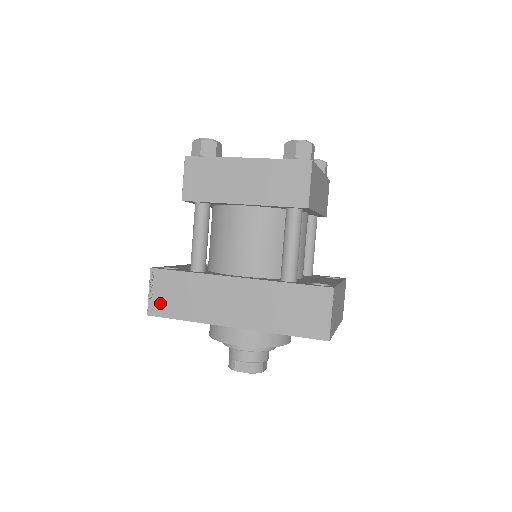
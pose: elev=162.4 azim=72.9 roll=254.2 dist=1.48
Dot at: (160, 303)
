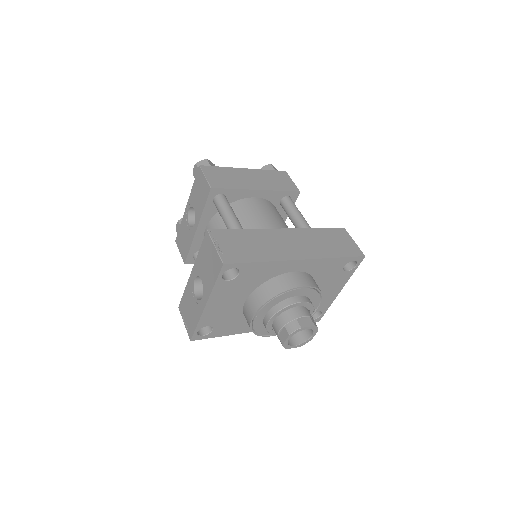
Dot at: (231, 253)
